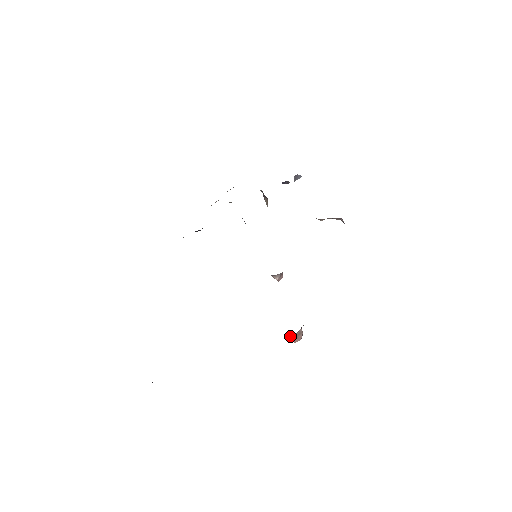
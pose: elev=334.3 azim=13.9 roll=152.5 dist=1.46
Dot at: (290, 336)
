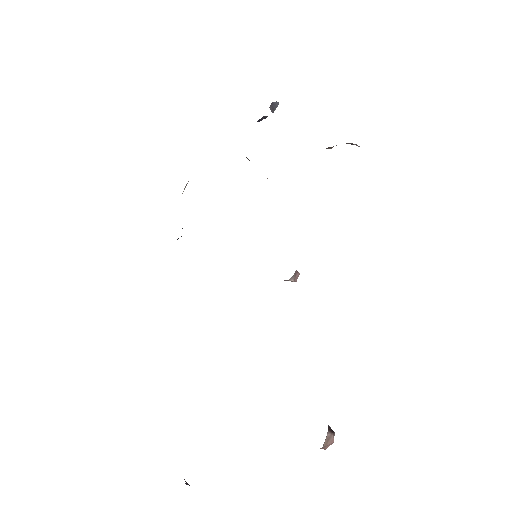
Dot at: occluded
